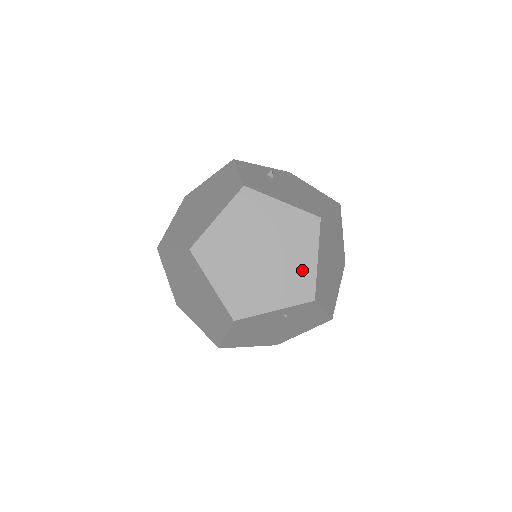
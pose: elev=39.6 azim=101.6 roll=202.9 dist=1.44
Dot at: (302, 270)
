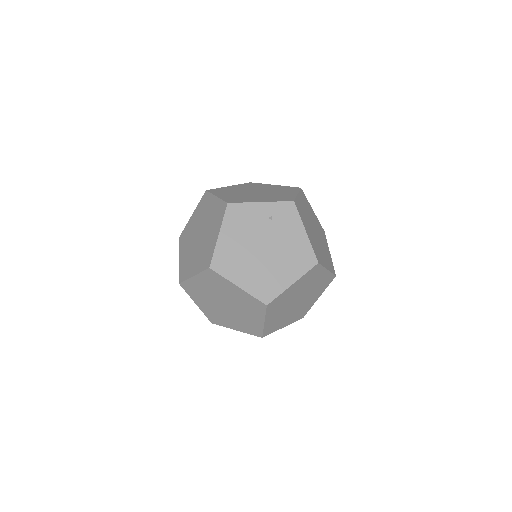
Dot at: (285, 195)
